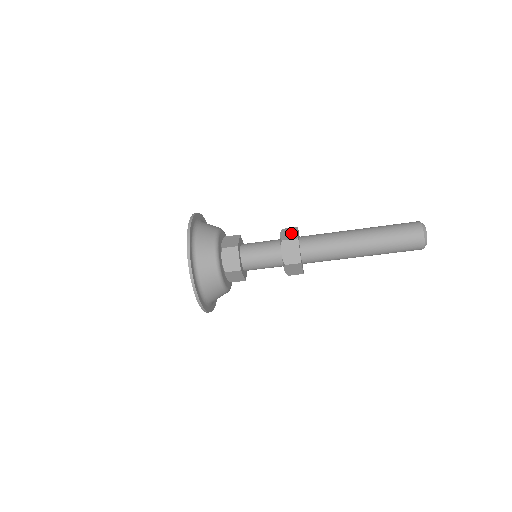
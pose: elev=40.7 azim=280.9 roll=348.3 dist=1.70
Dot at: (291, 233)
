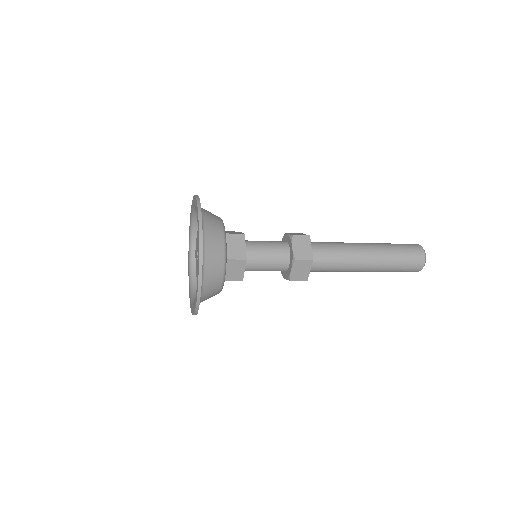
Dot at: (303, 271)
